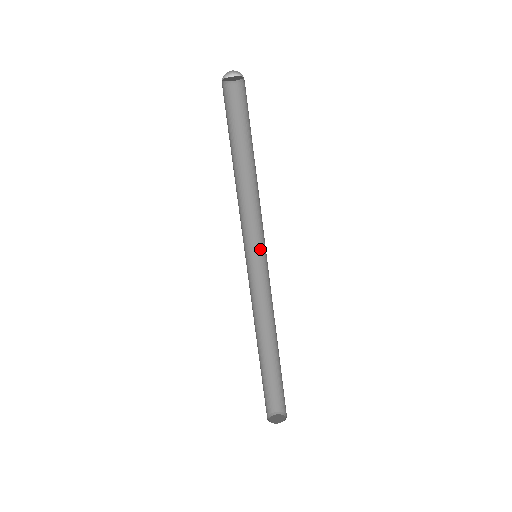
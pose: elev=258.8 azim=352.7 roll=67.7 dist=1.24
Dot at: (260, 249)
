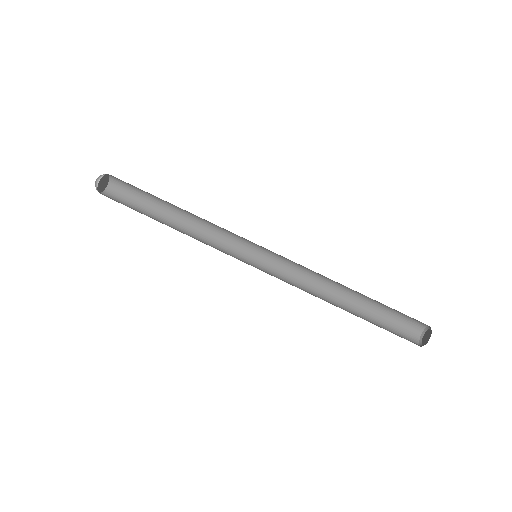
Dot at: (254, 250)
